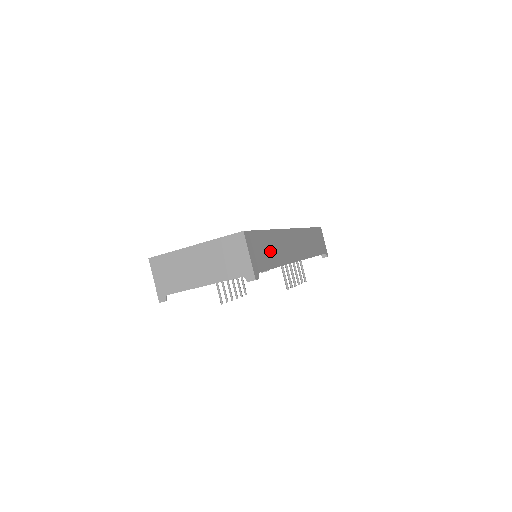
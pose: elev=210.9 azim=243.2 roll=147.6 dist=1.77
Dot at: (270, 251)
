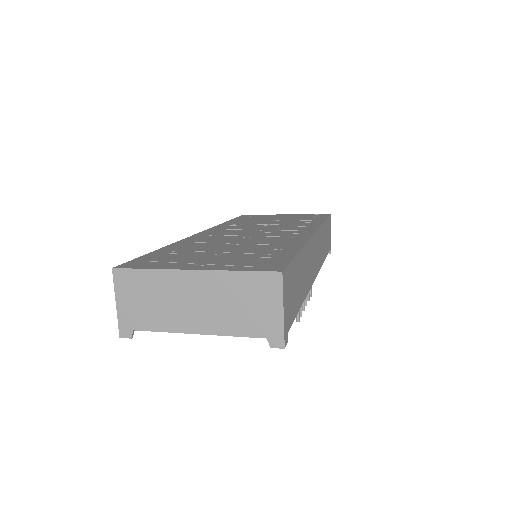
Dot at: (299, 285)
